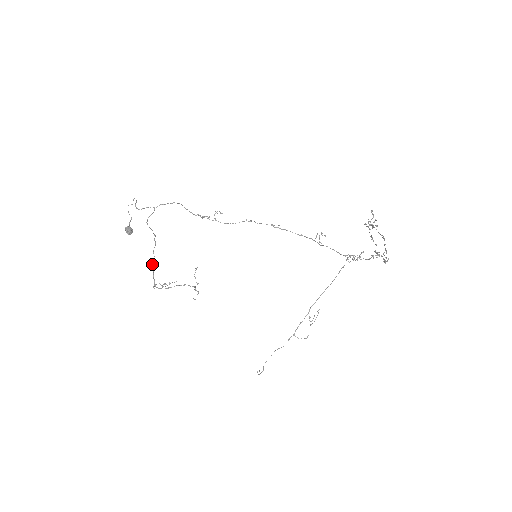
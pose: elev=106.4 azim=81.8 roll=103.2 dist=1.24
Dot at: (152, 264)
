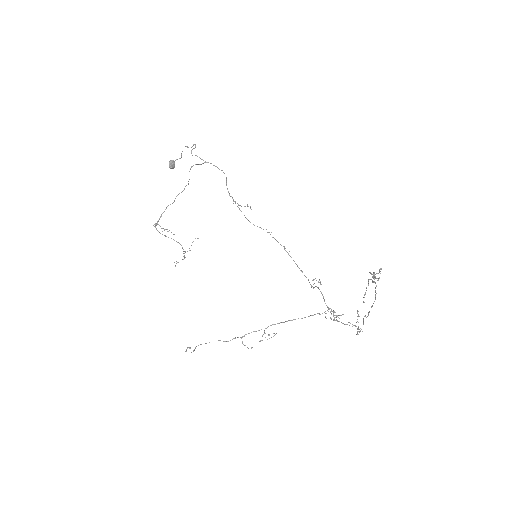
Dot at: (168, 205)
